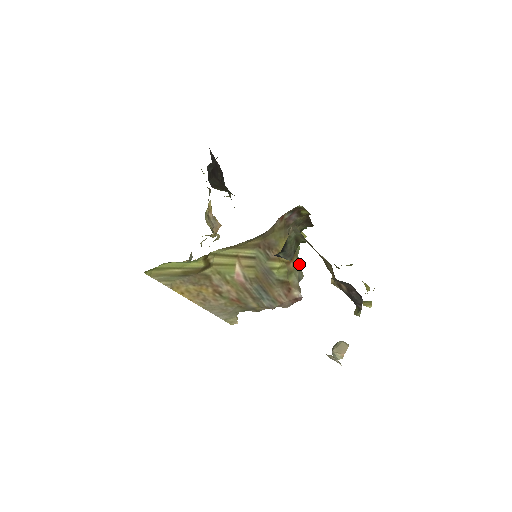
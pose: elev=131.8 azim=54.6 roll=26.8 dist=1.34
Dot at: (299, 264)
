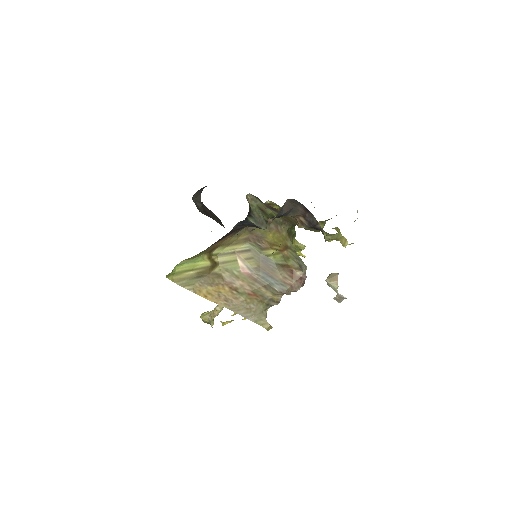
Dot at: (298, 257)
